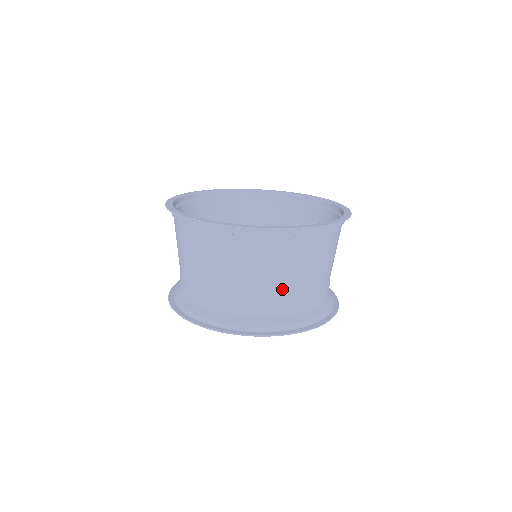
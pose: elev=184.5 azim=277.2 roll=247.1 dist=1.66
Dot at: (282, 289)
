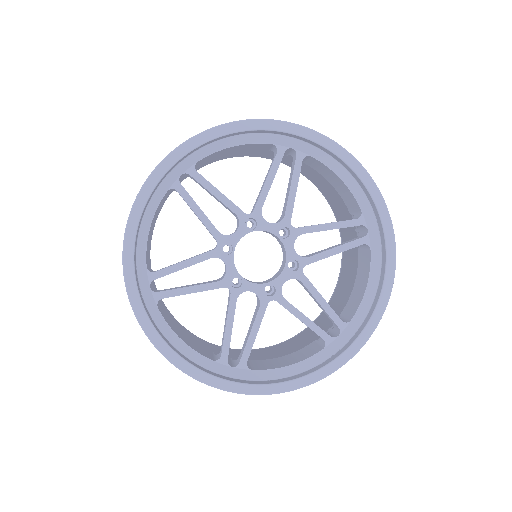
Dot at: occluded
